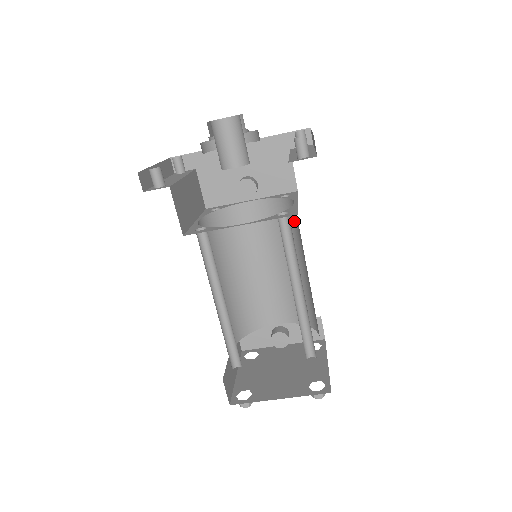
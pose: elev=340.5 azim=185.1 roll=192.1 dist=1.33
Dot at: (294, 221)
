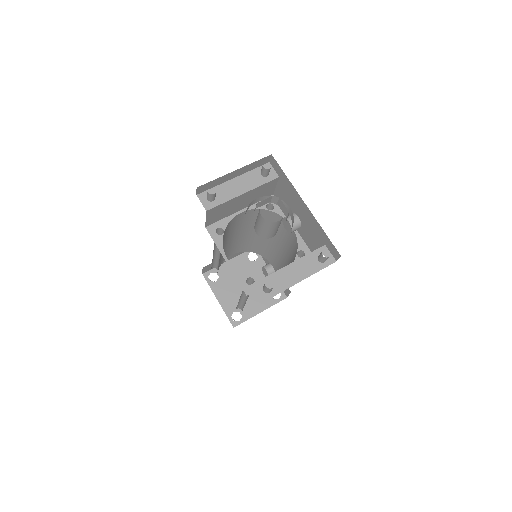
Dot at: occluded
